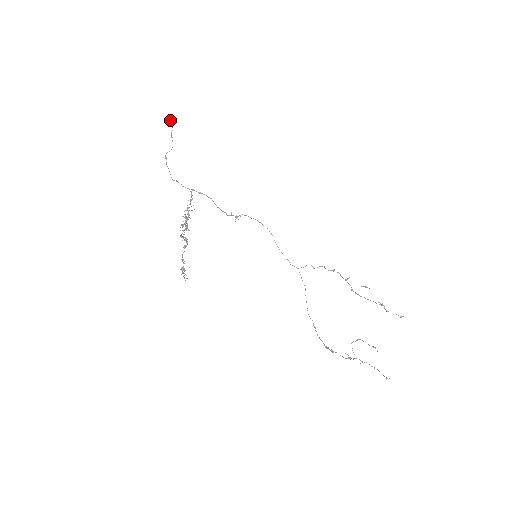
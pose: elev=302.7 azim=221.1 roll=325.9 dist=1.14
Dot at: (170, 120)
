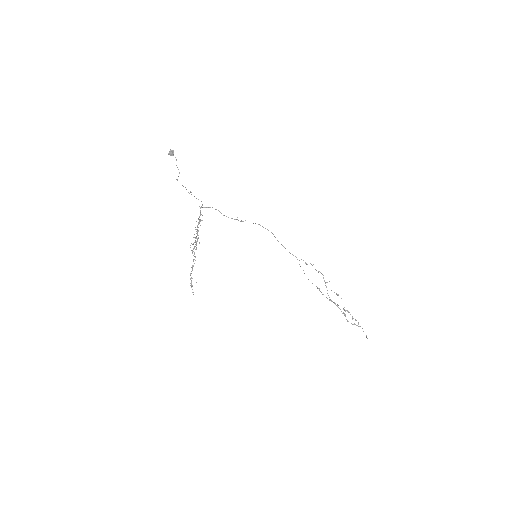
Dot at: (172, 154)
